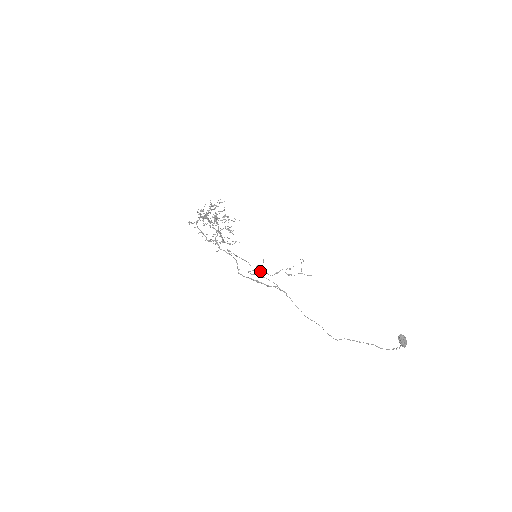
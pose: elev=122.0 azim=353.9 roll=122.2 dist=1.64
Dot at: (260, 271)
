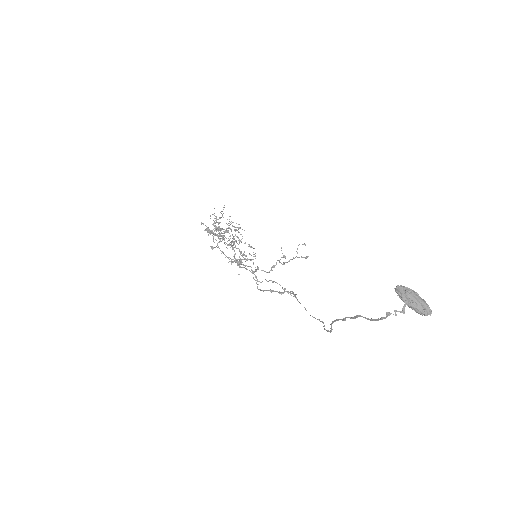
Dot at: occluded
